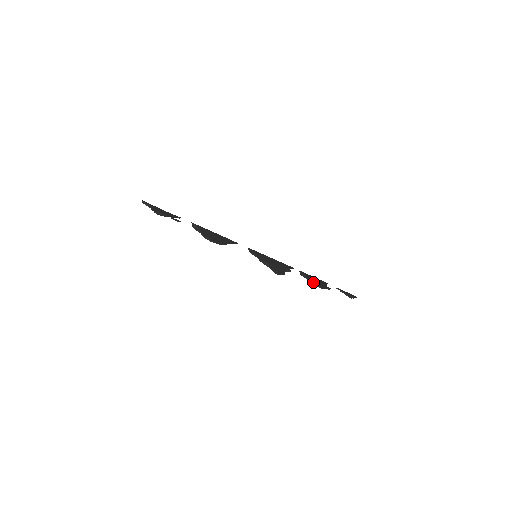
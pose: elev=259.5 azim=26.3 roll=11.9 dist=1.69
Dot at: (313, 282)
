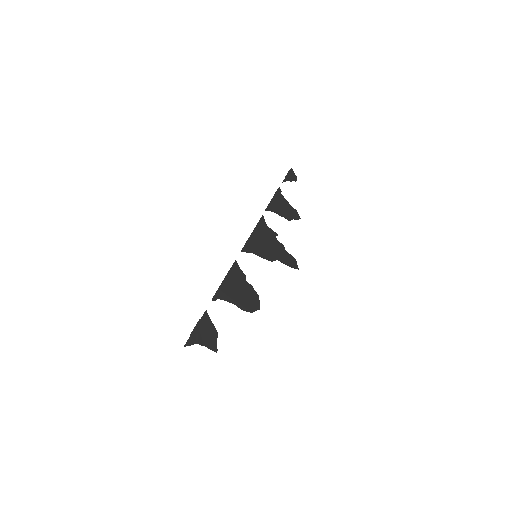
Dot at: occluded
